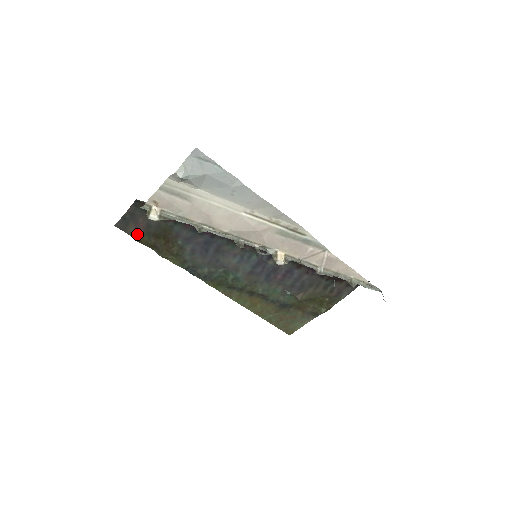
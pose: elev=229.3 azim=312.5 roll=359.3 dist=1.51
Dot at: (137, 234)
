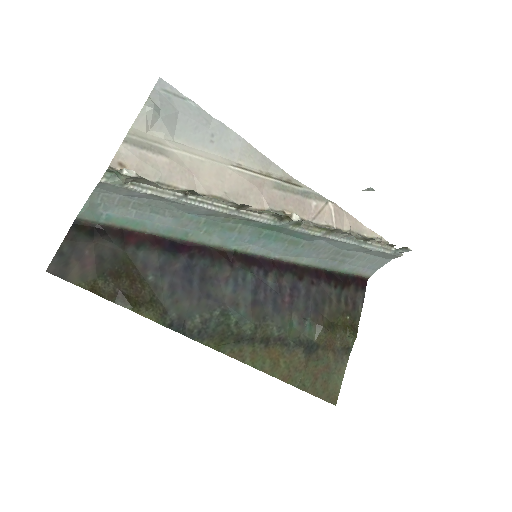
Dot at: (85, 278)
